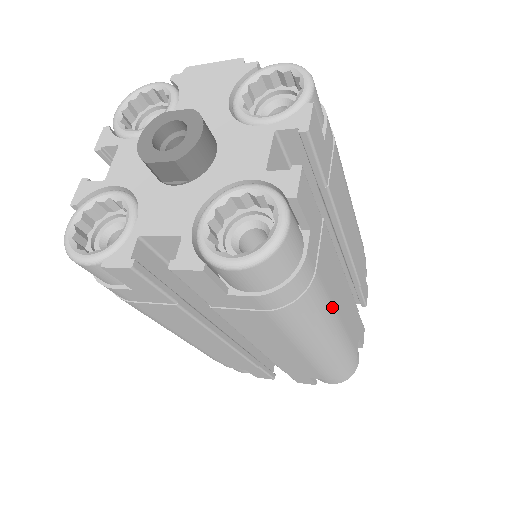
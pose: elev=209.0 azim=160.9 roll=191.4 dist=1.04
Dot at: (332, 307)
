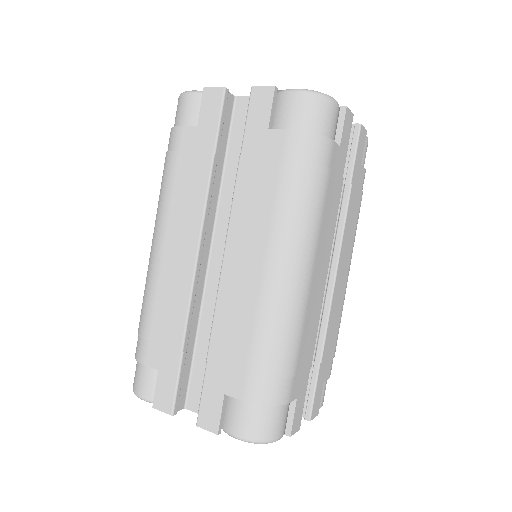
Dot at: (316, 240)
